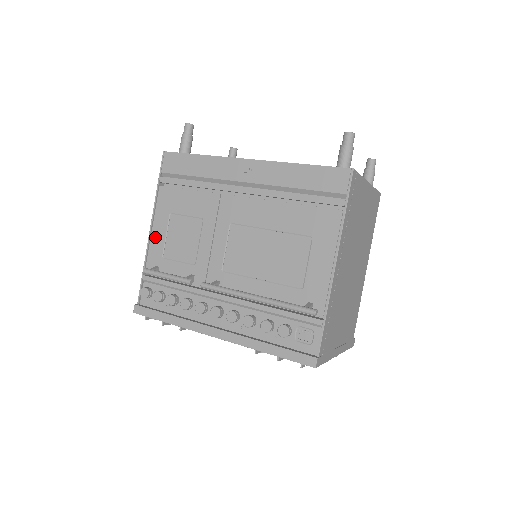
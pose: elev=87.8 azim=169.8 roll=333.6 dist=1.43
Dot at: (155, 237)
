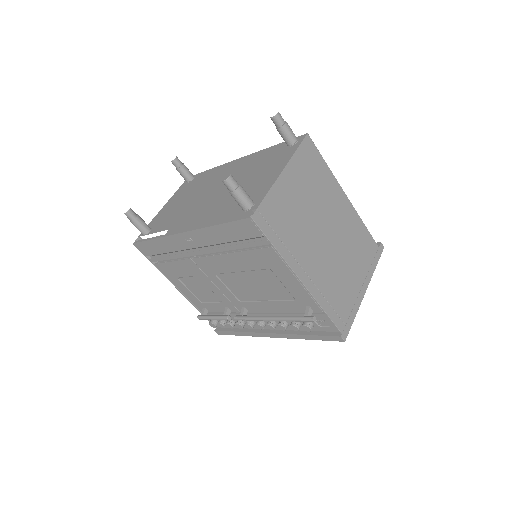
Dot at: (185, 293)
